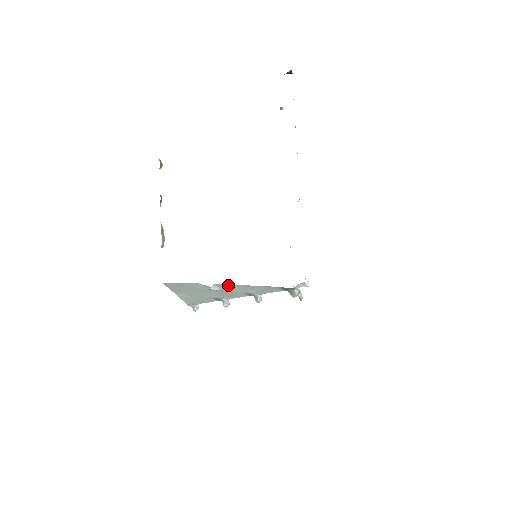
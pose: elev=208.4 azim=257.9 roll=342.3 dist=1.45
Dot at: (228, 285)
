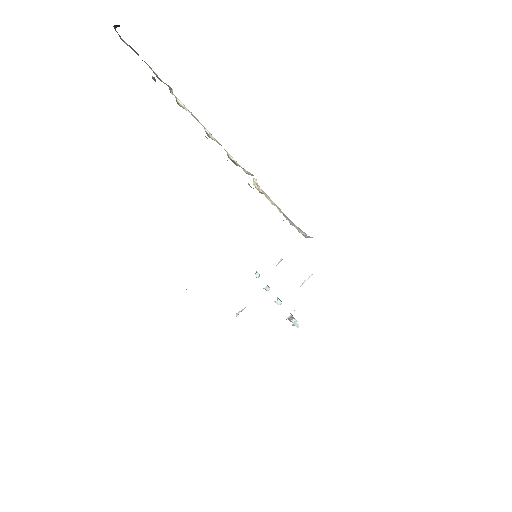
Dot at: occluded
